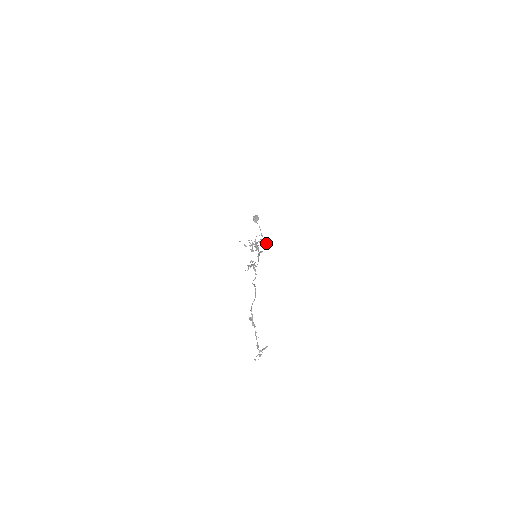
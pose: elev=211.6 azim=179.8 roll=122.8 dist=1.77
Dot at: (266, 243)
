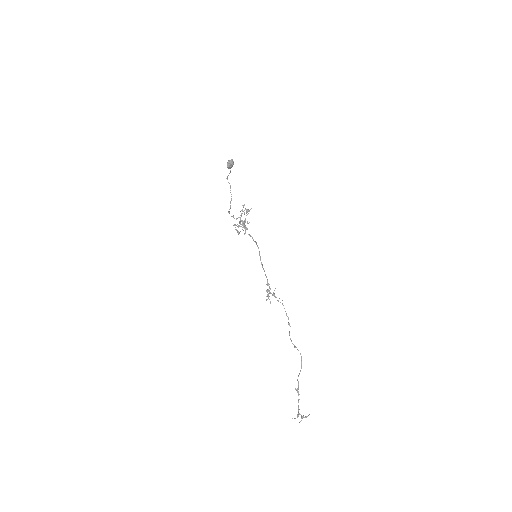
Dot at: occluded
